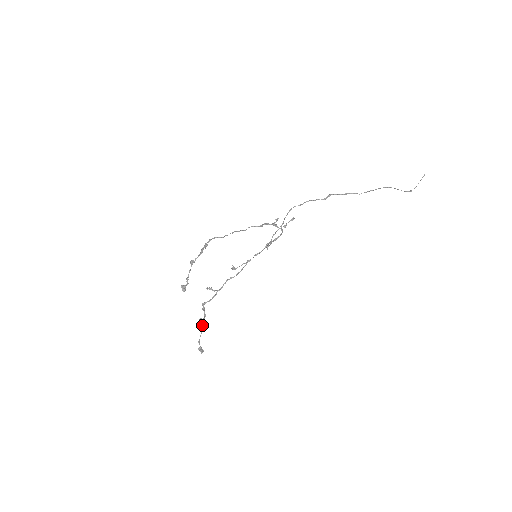
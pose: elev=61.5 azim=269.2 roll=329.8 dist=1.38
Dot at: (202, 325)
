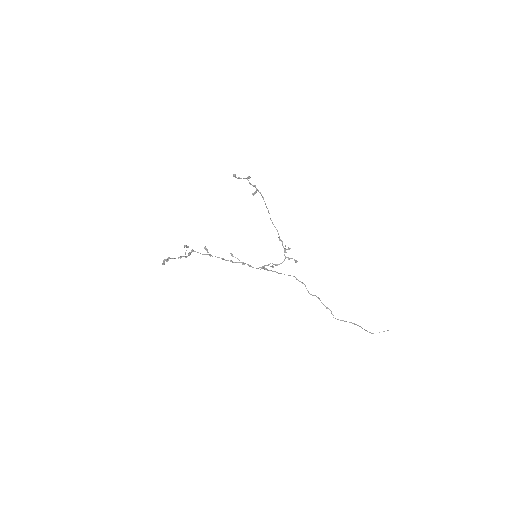
Dot at: (180, 257)
